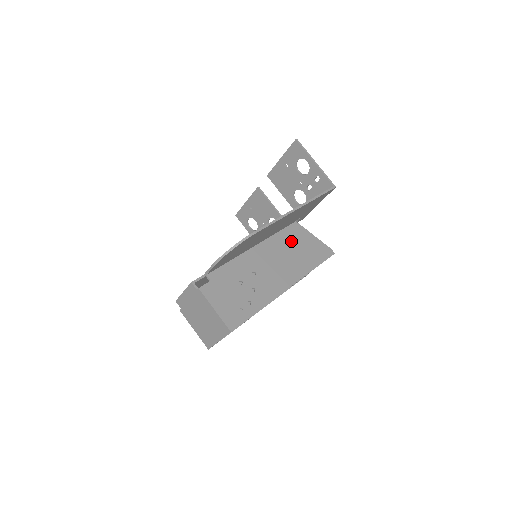
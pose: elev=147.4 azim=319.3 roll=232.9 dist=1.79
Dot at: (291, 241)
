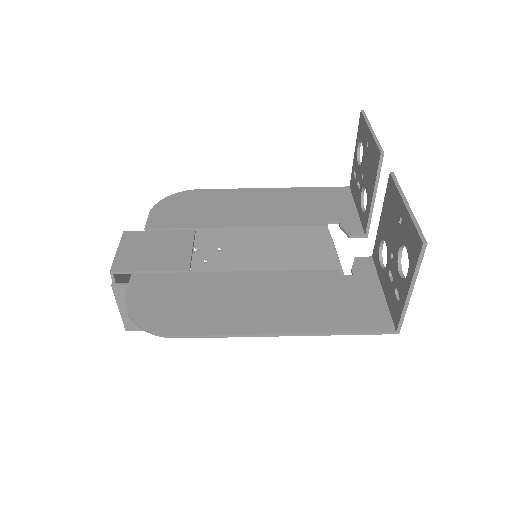
Dot at: occluded
